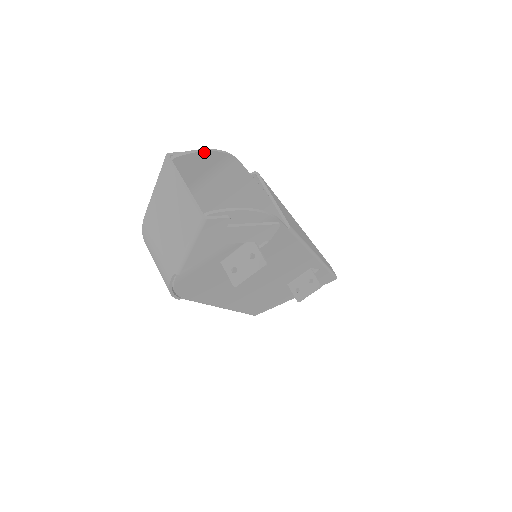
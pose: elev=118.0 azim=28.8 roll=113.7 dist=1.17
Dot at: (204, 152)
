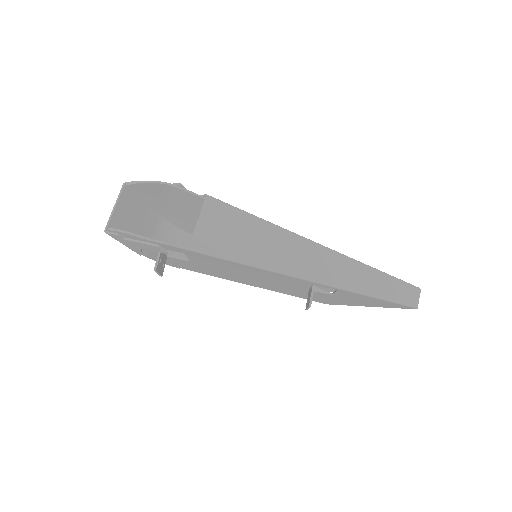
Dot at: (143, 183)
